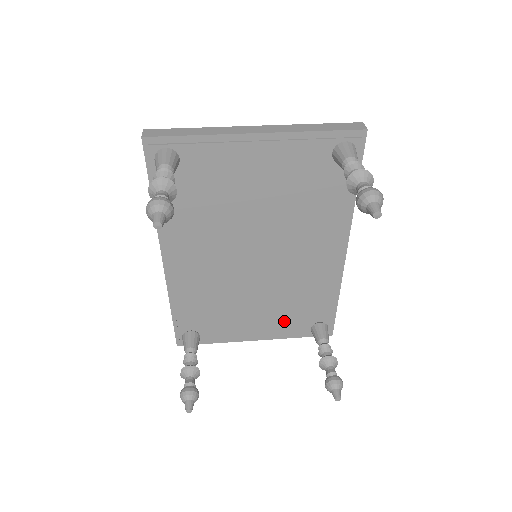
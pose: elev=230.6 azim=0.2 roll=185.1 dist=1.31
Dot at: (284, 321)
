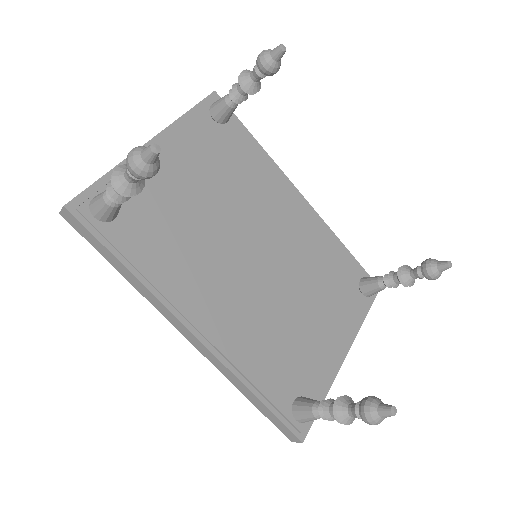
Dot at: (340, 307)
